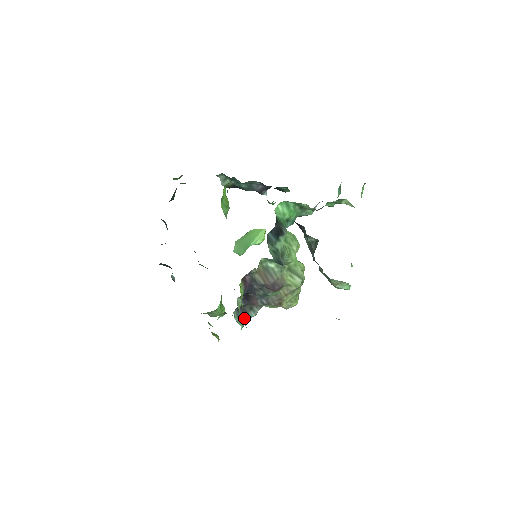
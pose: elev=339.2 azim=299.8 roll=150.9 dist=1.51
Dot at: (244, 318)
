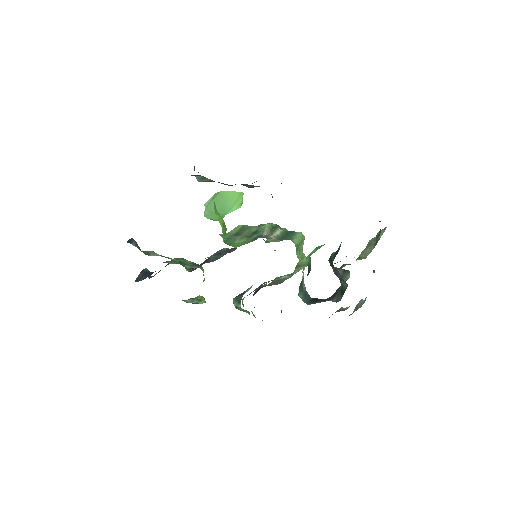
Dot at: (241, 297)
